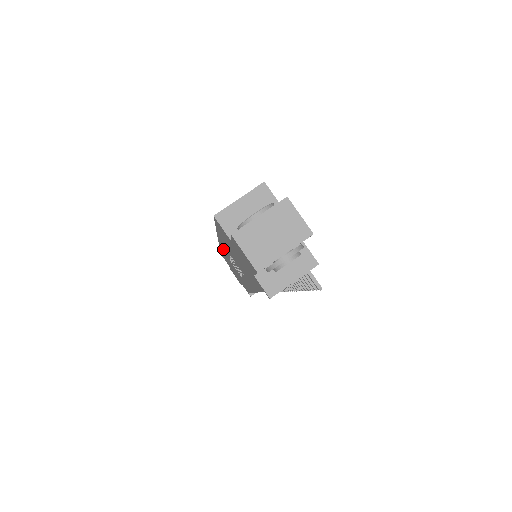
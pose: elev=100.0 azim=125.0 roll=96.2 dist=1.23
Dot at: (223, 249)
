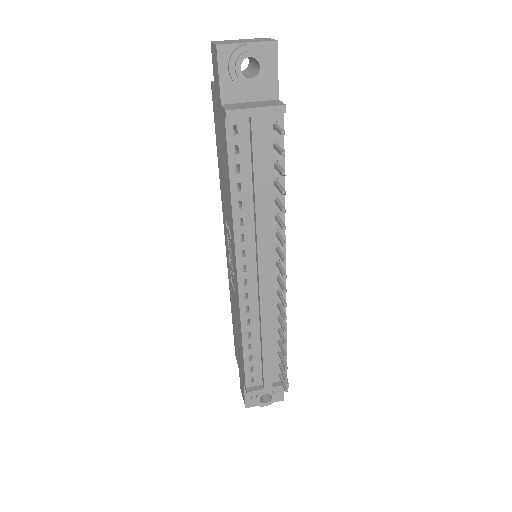
Dot at: (227, 256)
